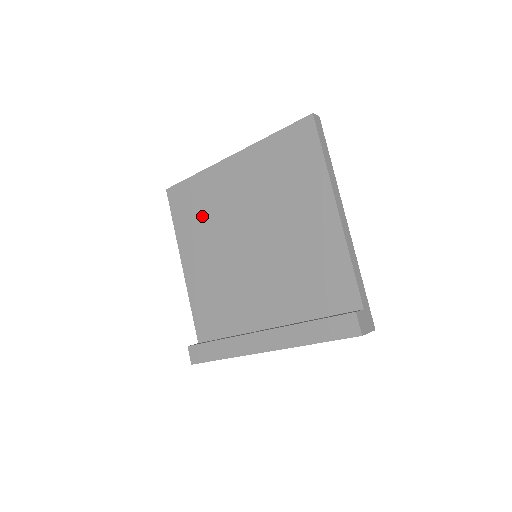
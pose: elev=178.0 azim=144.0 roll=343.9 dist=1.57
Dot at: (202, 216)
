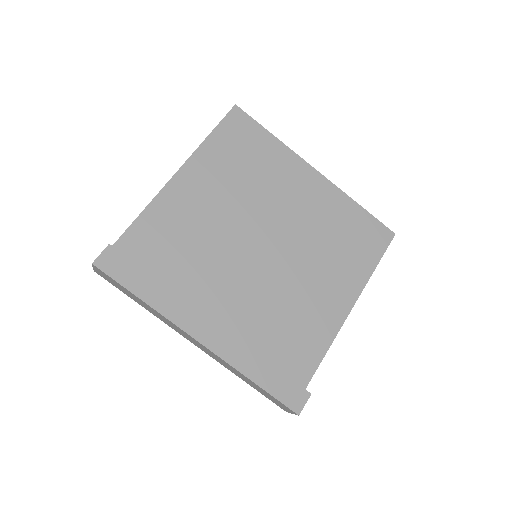
Dot at: (246, 169)
